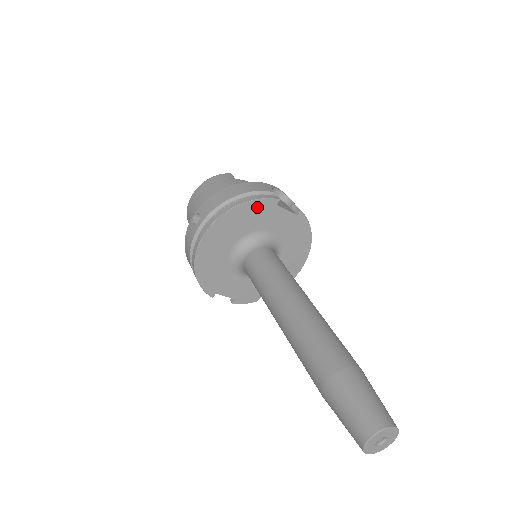
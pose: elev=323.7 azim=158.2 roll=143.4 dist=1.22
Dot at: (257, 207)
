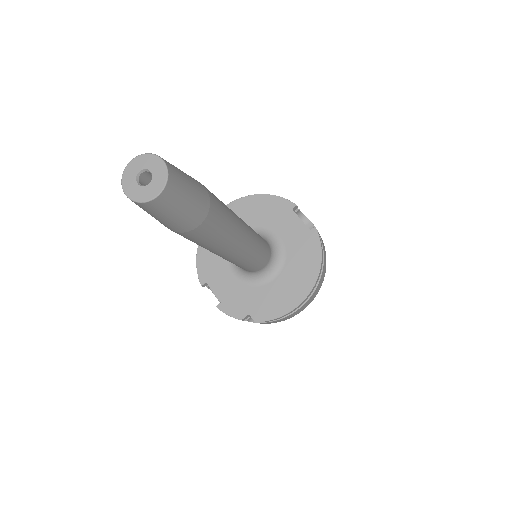
Dot at: (273, 204)
